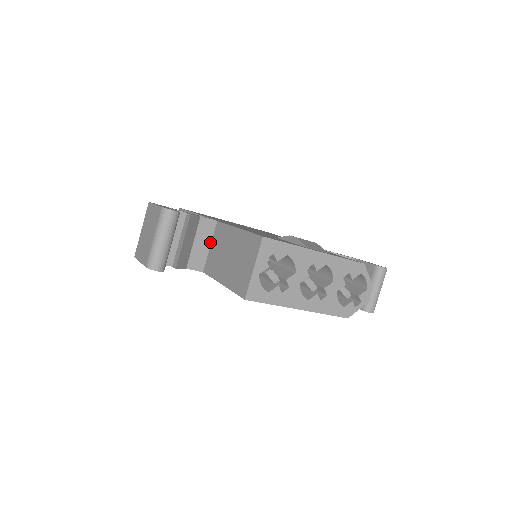
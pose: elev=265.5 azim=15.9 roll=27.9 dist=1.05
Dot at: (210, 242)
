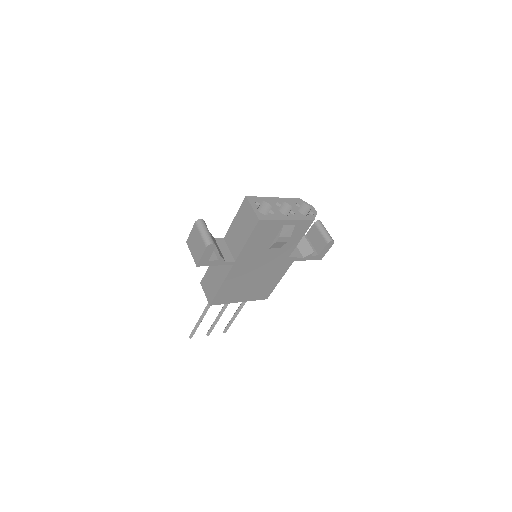
Dot at: (228, 248)
